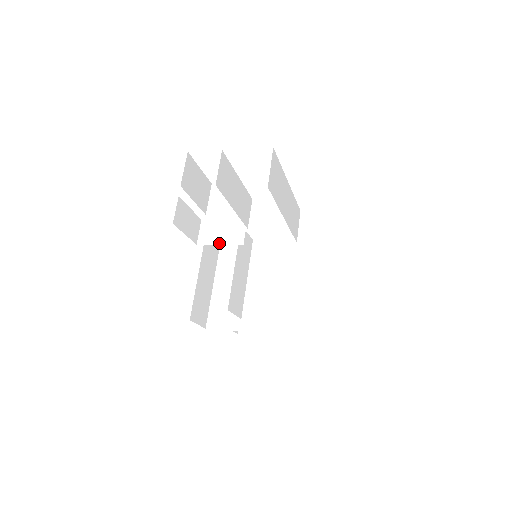
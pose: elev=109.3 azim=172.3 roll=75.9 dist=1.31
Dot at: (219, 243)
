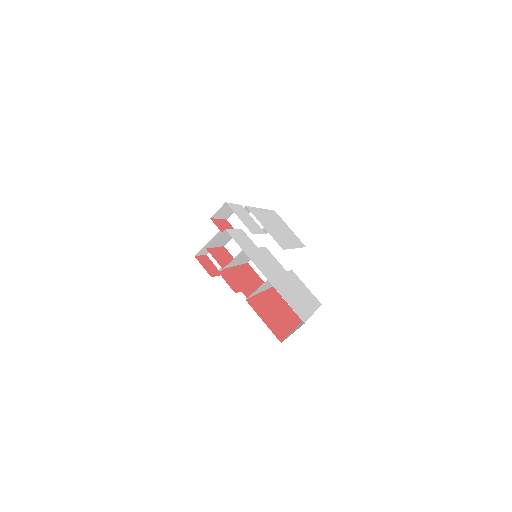
Dot at: occluded
